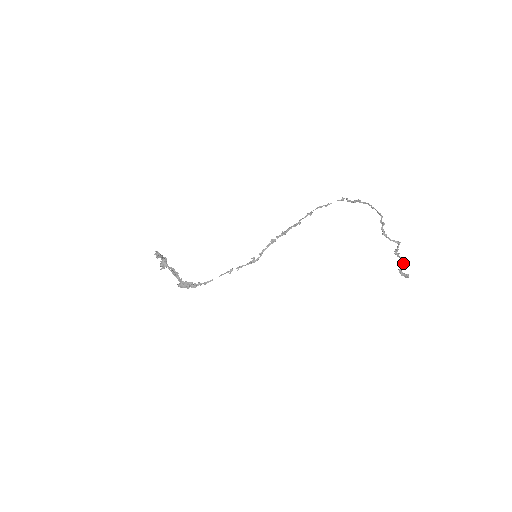
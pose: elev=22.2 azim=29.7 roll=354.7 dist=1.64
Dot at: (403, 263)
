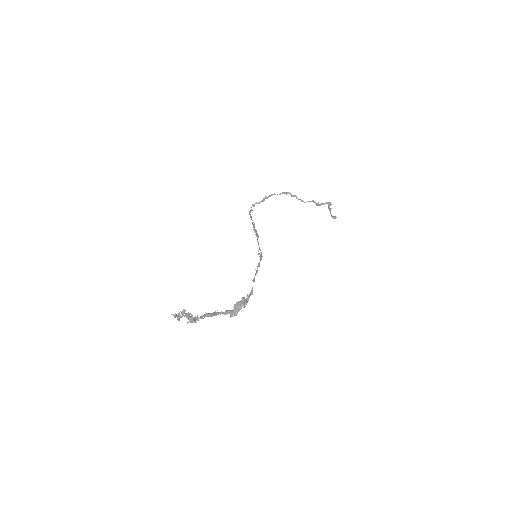
Dot at: occluded
